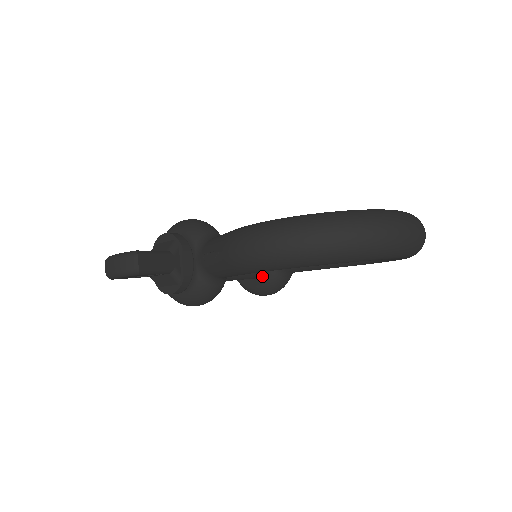
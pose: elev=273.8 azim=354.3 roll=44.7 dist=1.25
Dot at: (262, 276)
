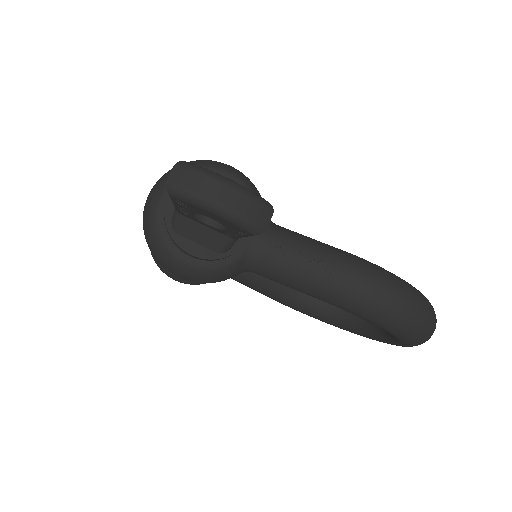
Dot at: occluded
